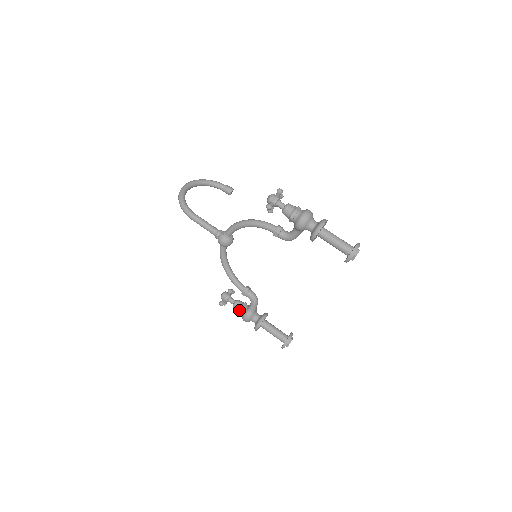
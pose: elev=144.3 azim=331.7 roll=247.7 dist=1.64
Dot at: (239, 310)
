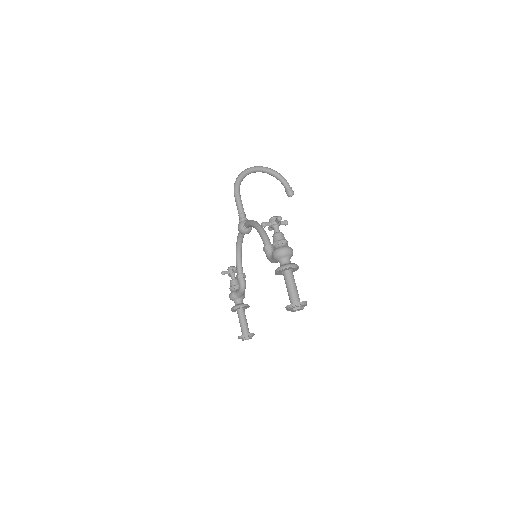
Dot at: (231, 287)
